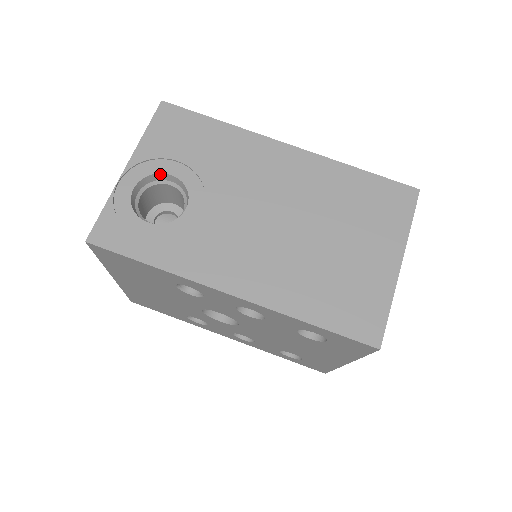
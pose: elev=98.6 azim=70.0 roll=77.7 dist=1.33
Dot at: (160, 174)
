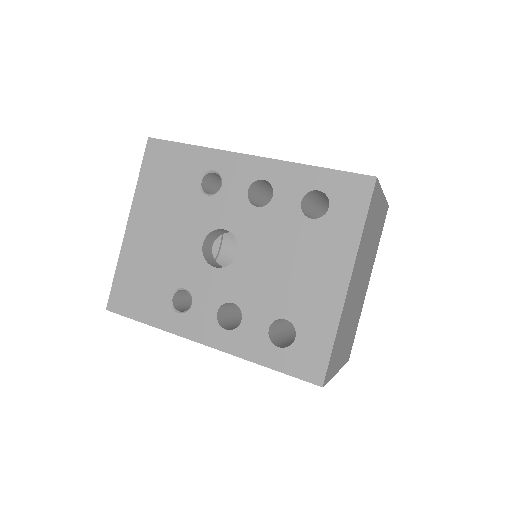
Dot at: occluded
